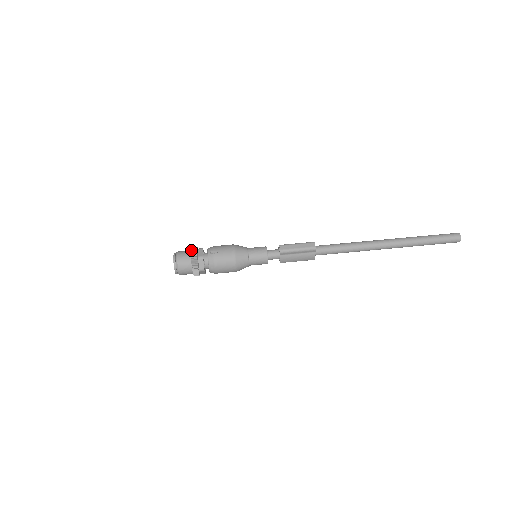
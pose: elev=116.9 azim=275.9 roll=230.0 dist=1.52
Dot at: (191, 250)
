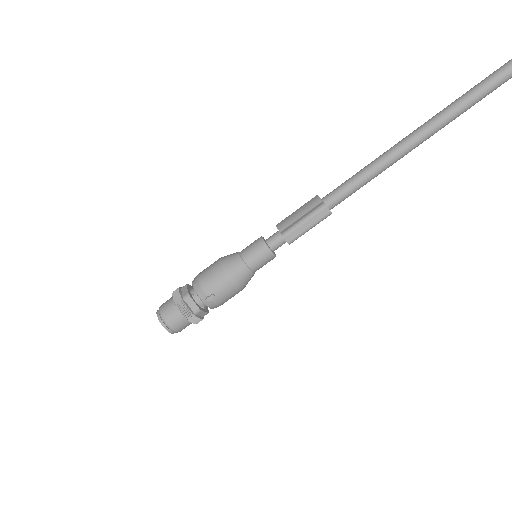
Dot at: (179, 311)
